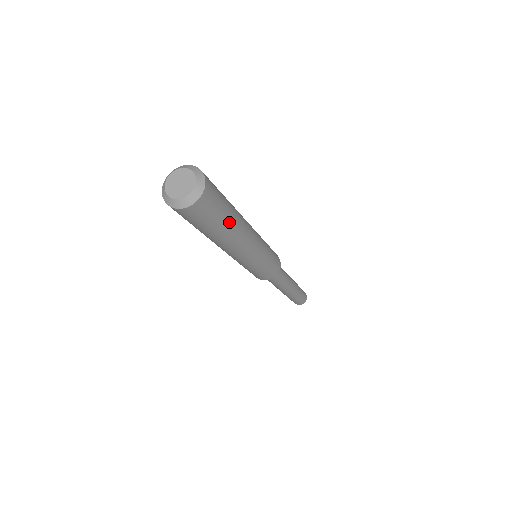
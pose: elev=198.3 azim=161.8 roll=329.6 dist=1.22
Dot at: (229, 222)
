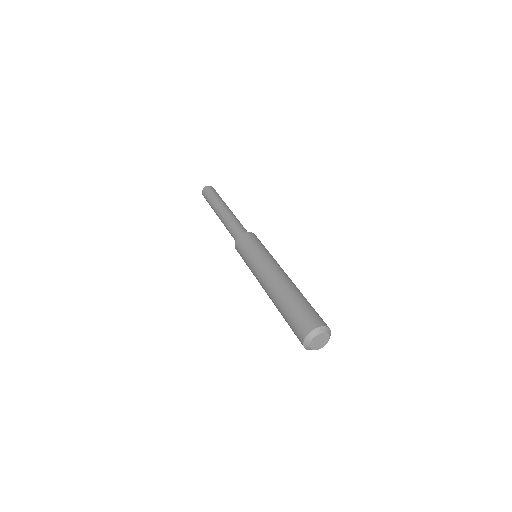
Dot at: occluded
